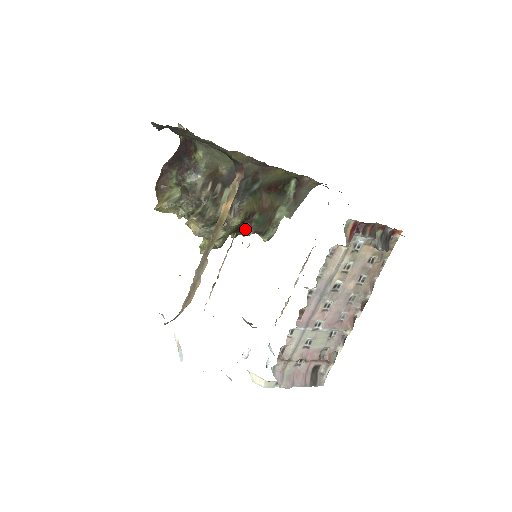
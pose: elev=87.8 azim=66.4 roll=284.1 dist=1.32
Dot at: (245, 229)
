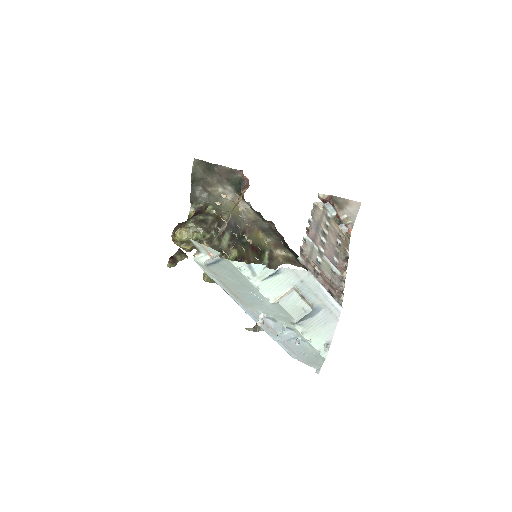
Dot at: occluded
